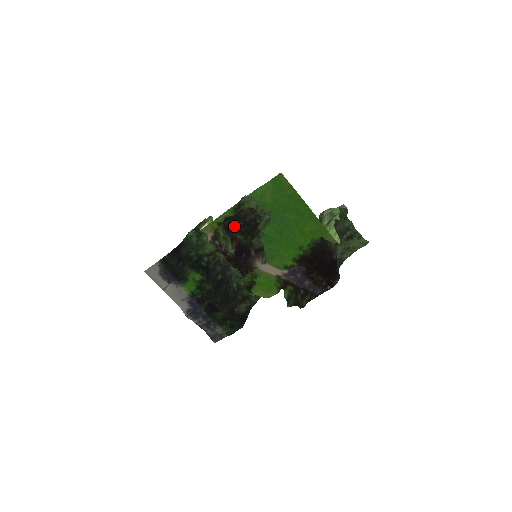
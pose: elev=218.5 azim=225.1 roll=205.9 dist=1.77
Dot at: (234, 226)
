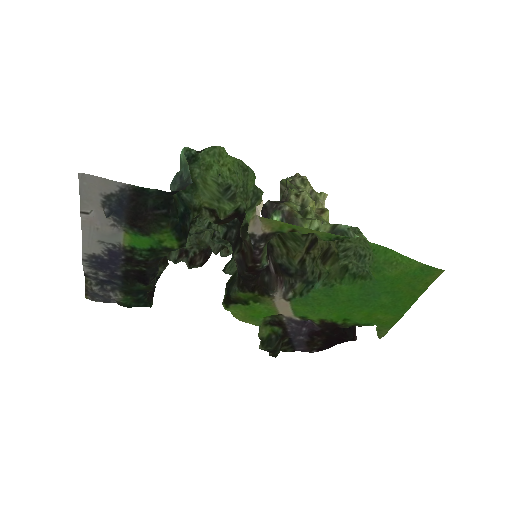
Dot at: occluded
